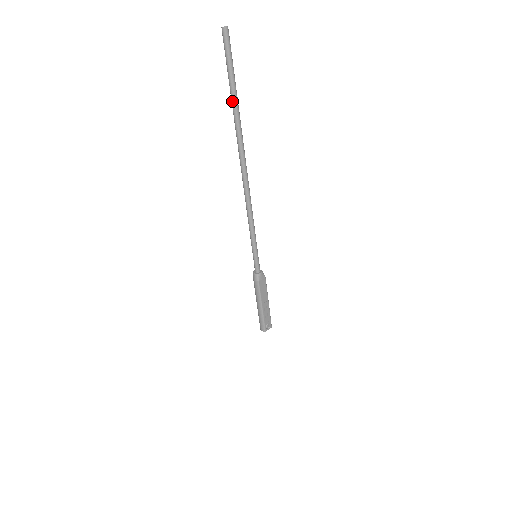
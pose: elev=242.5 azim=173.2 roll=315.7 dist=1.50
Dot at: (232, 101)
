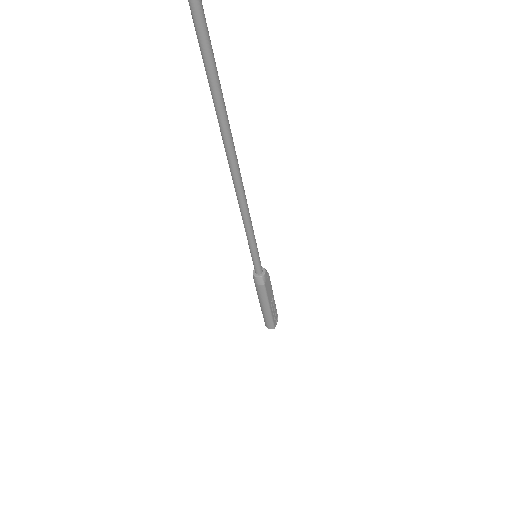
Dot at: (202, 46)
